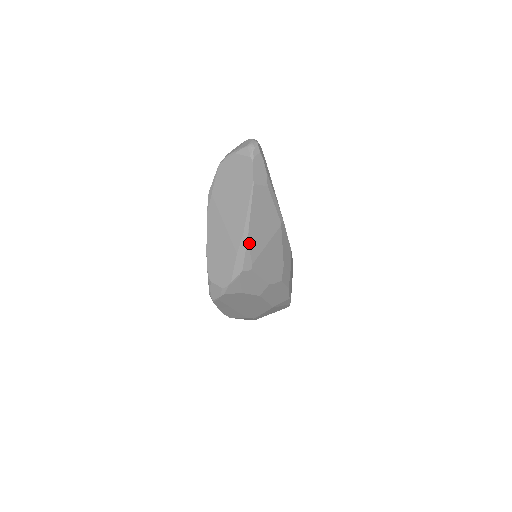
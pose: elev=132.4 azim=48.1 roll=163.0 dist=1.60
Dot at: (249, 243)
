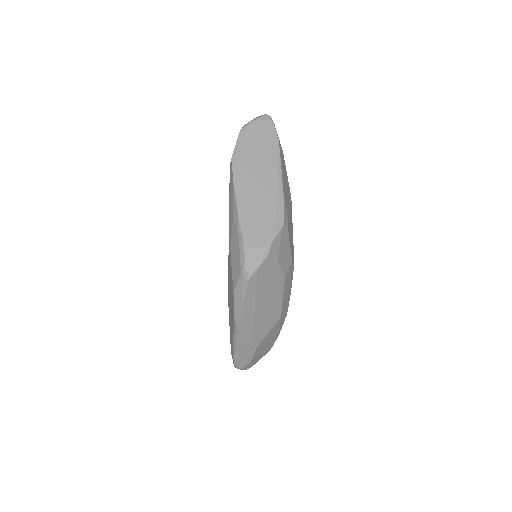
Dot at: (284, 195)
